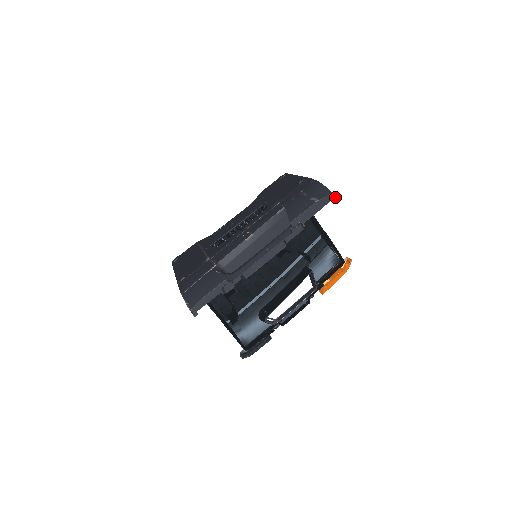
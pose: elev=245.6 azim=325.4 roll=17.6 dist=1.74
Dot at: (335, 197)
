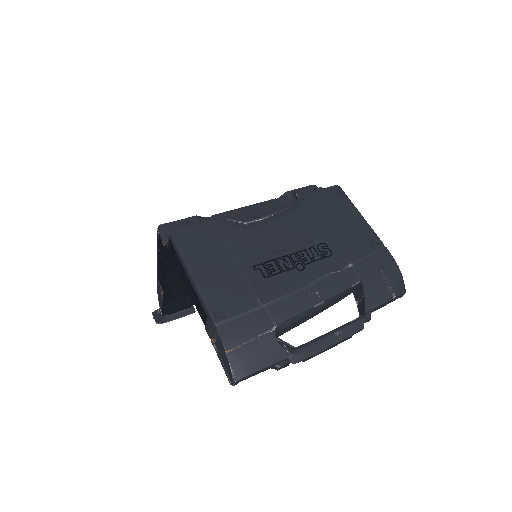
Dot at: occluded
